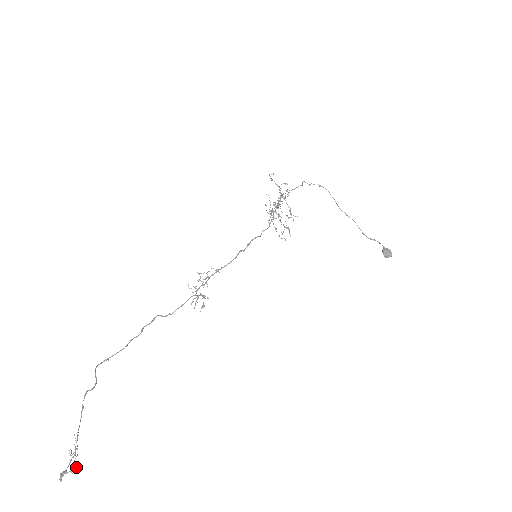
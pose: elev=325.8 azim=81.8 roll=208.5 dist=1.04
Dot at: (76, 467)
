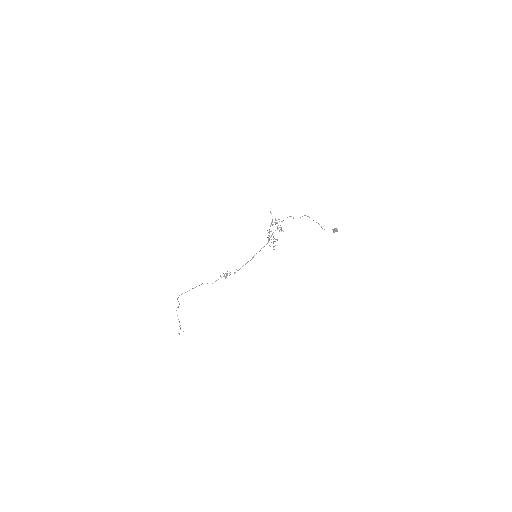
Dot at: occluded
